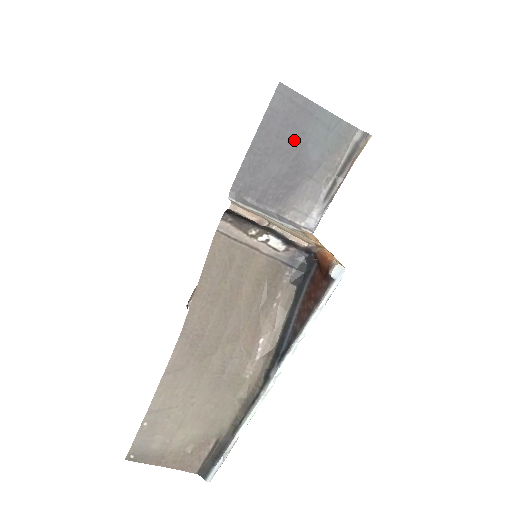
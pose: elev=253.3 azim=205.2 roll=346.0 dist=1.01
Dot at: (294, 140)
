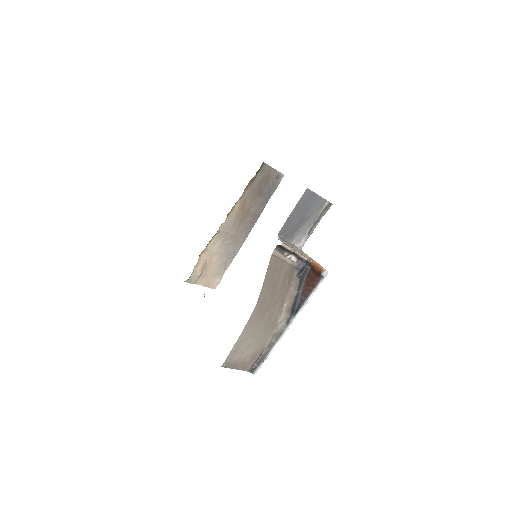
Dot at: (304, 209)
